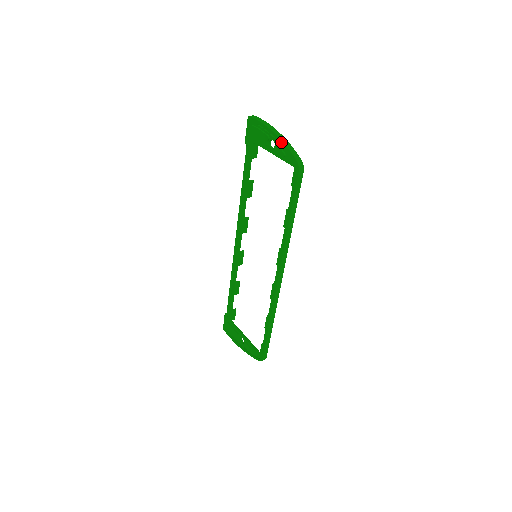
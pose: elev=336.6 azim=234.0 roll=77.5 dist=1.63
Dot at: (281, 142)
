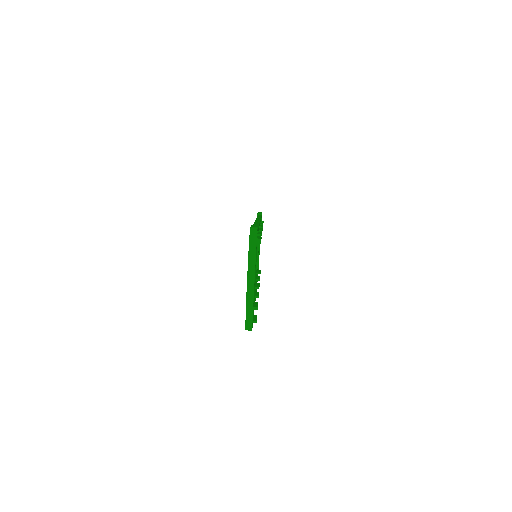
Dot at: (246, 299)
